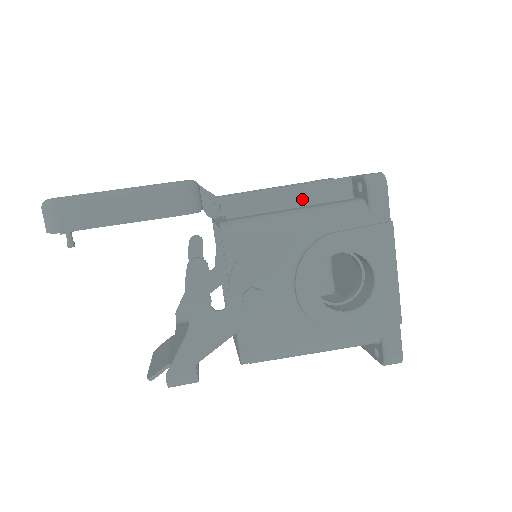
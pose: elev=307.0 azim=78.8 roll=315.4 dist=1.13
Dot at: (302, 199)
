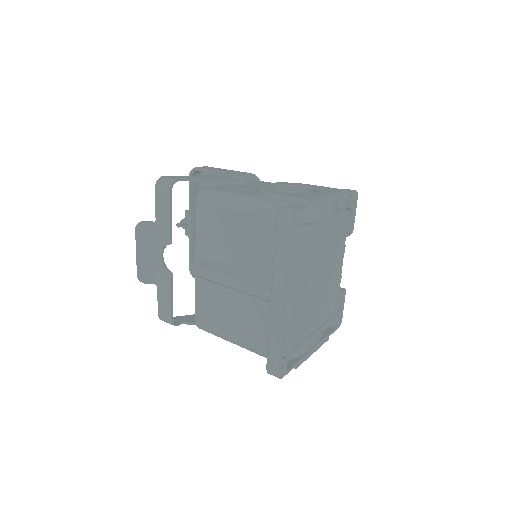
Dot at: occluded
